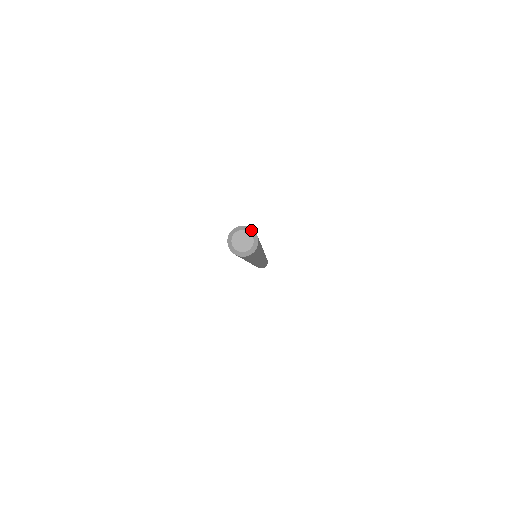
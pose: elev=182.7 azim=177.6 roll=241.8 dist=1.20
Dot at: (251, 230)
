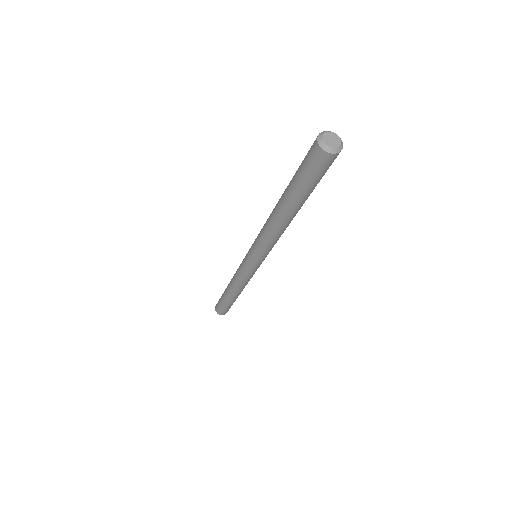
Dot at: (327, 131)
